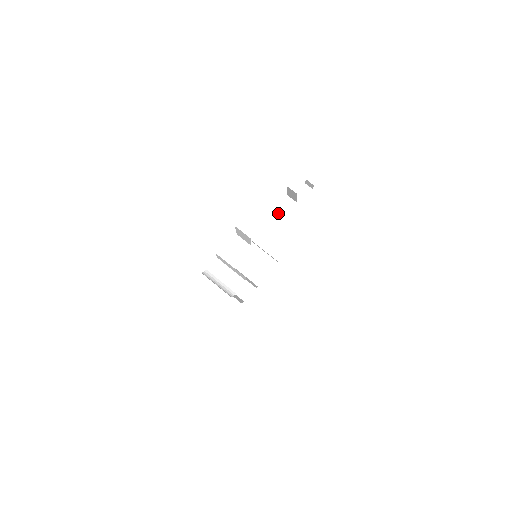
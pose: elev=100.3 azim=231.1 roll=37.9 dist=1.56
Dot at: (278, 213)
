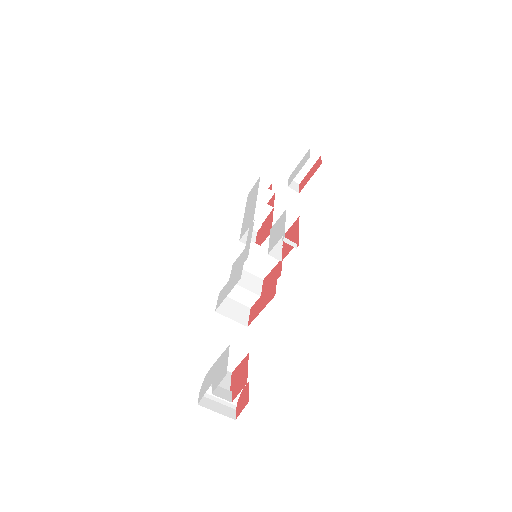
Dot at: occluded
